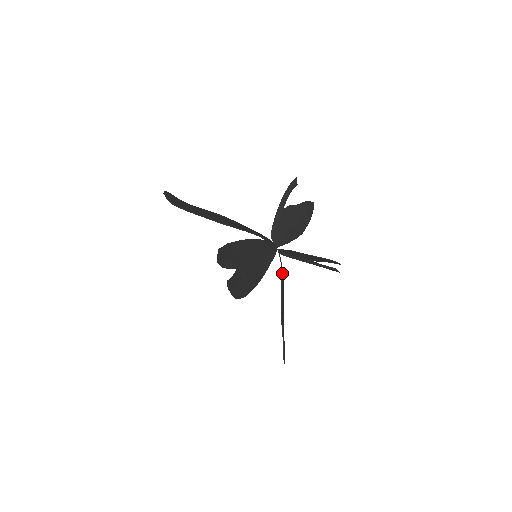
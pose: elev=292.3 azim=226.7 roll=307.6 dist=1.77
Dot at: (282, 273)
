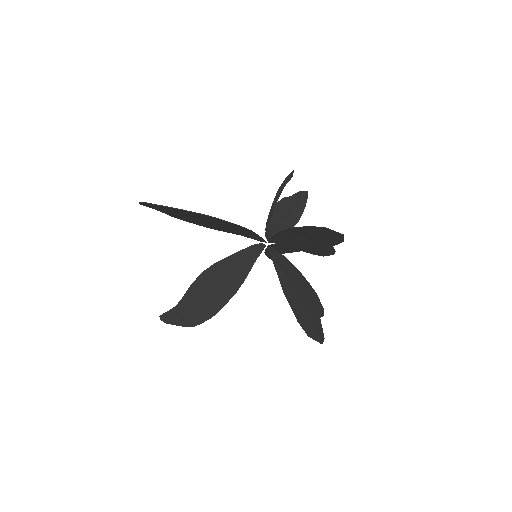
Dot at: (286, 264)
